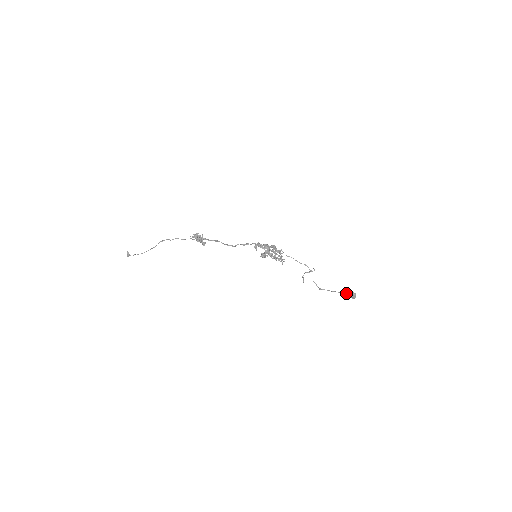
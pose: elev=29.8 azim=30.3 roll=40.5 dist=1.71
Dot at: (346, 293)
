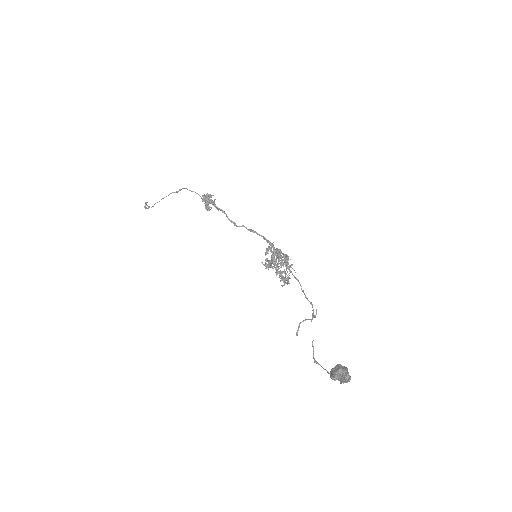
Dot at: (337, 369)
